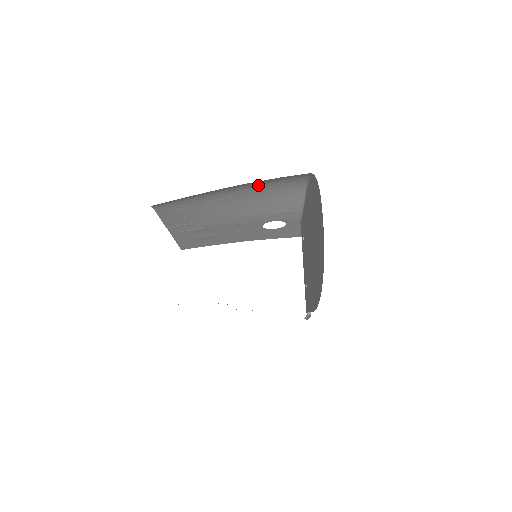
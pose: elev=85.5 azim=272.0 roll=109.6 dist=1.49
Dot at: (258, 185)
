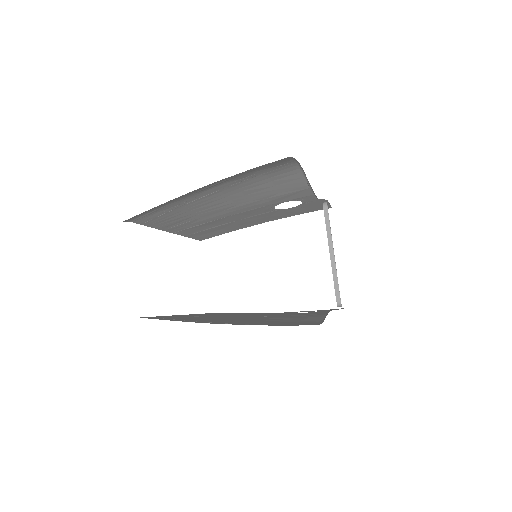
Dot at: (236, 177)
